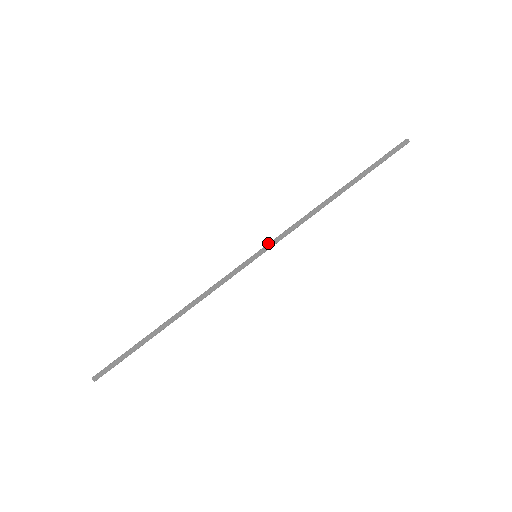
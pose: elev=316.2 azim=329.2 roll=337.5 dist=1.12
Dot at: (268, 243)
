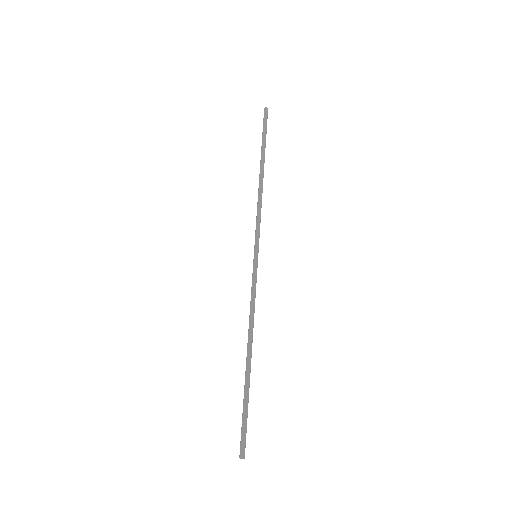
Dot at: (255, 240)
